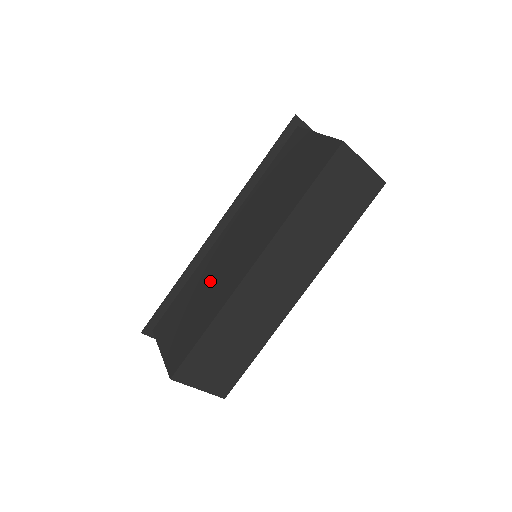
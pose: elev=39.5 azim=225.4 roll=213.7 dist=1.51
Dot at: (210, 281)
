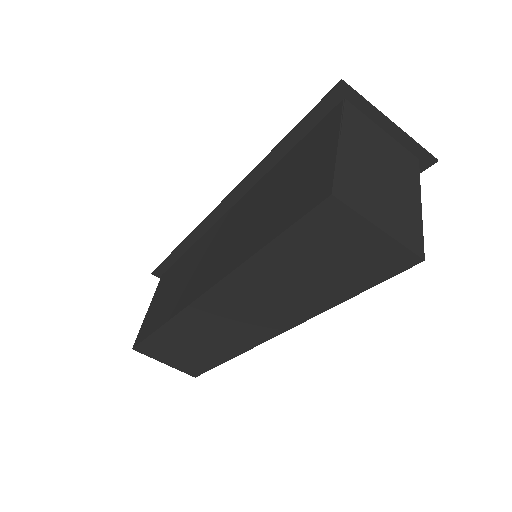
Dot at: (190, 270)
